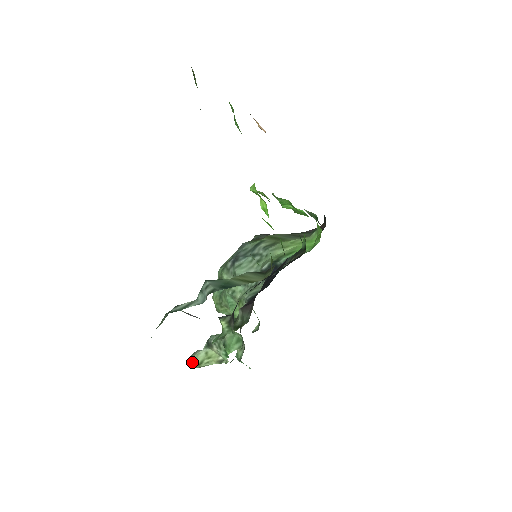
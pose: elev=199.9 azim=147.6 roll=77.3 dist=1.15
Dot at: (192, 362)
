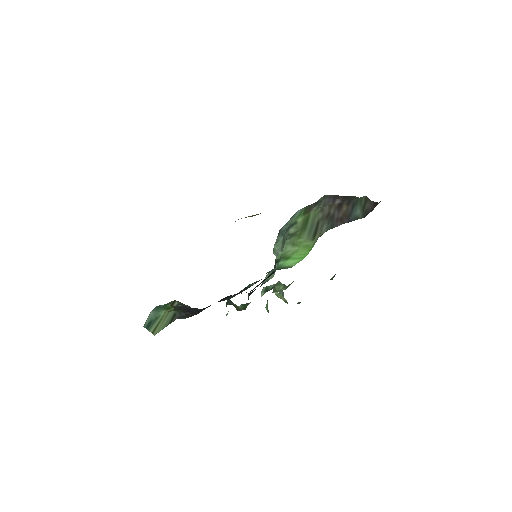
Dot at: occluded
